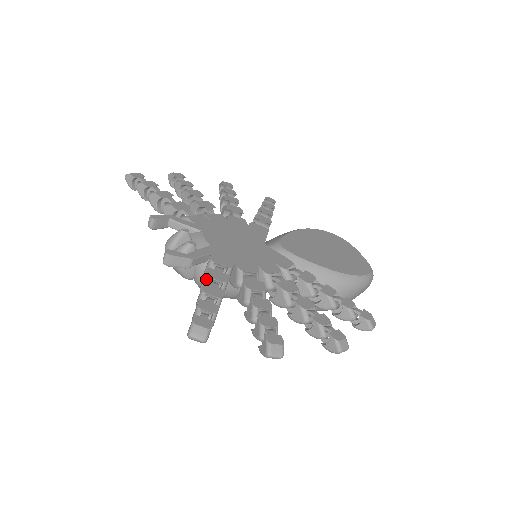
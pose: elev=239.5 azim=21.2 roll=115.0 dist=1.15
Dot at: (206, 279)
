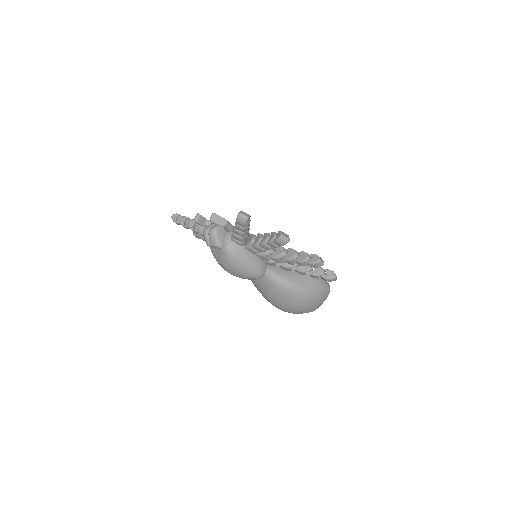
Dot at: occluded
